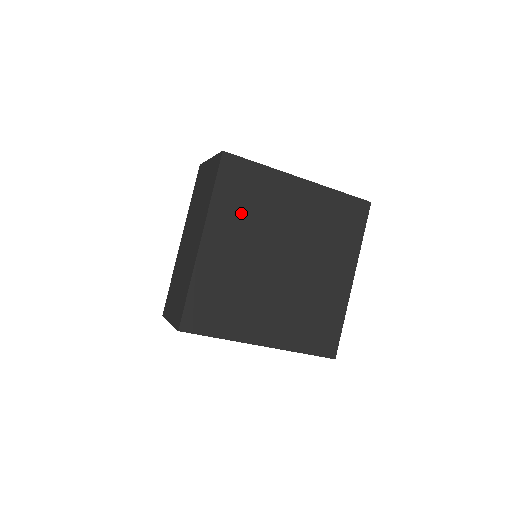
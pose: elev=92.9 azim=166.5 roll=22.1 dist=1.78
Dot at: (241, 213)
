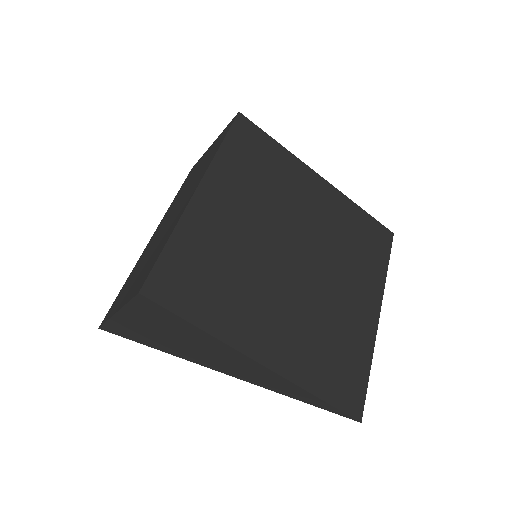
Dot at: (251, 180)
